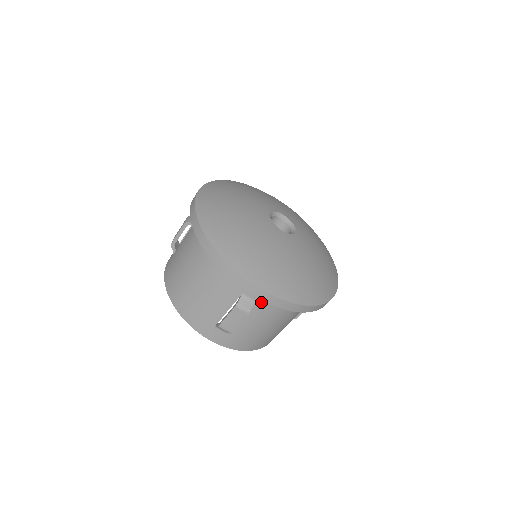
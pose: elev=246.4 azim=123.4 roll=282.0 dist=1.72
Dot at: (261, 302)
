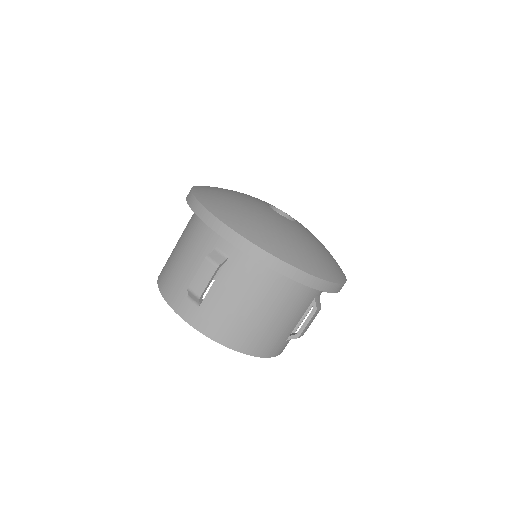
Dot at: (234, 259)
